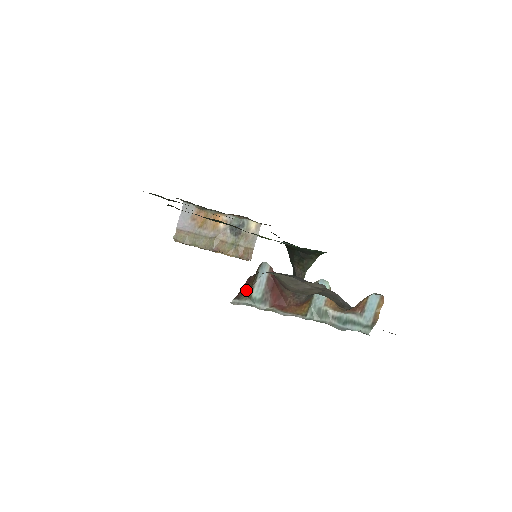
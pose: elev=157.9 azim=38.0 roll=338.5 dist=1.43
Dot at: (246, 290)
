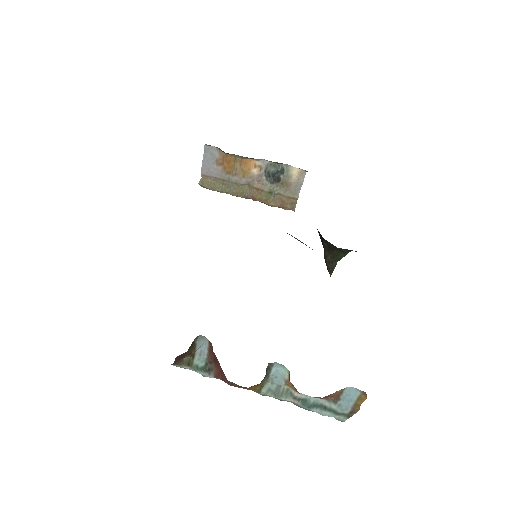
Dot at: (185, 358)
